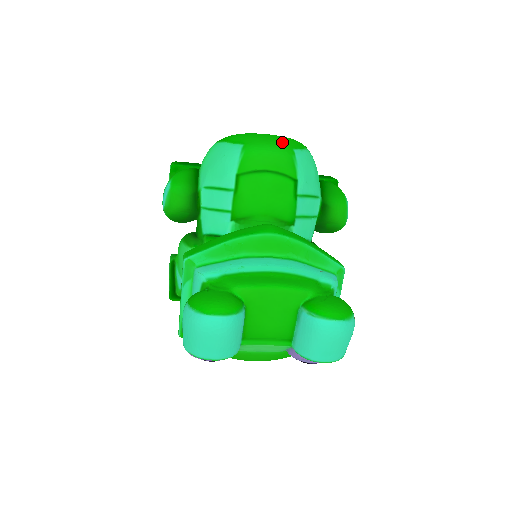
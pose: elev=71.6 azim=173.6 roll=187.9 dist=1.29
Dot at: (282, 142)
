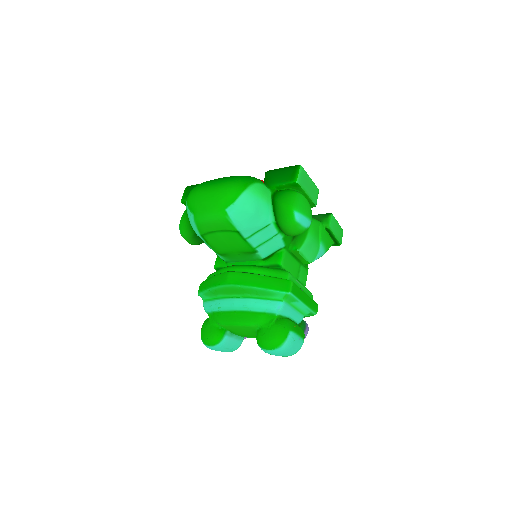
Dot at: (216, 206)
